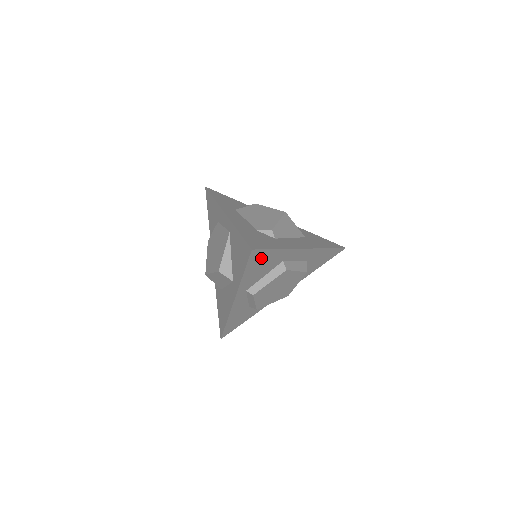
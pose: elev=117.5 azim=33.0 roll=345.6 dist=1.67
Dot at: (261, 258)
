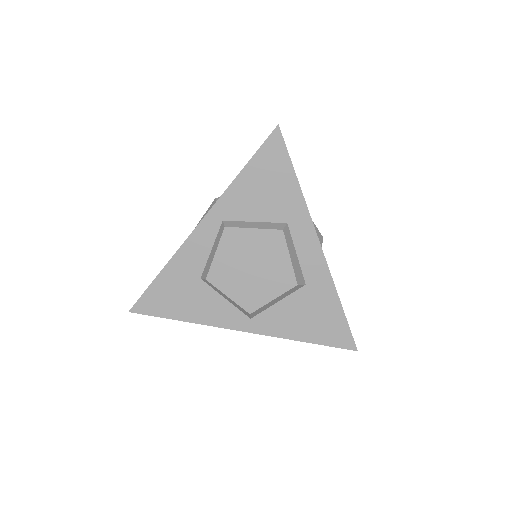
Dot at: (275, 166)
